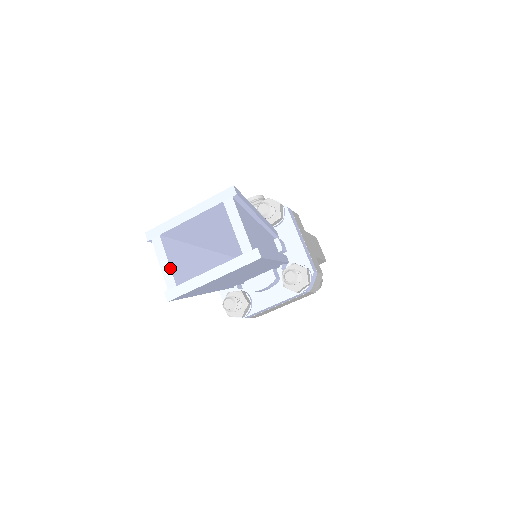
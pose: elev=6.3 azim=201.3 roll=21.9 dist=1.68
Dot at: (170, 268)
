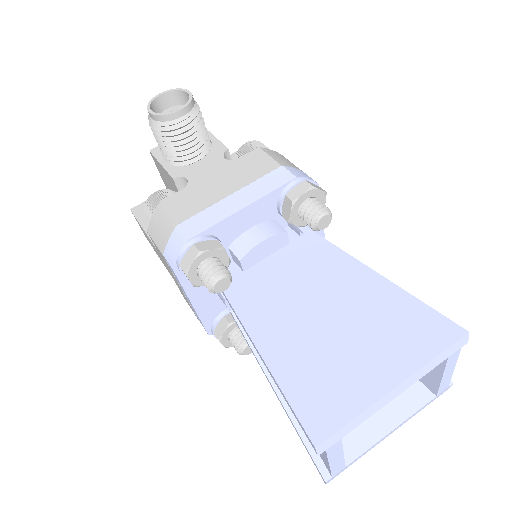
Dot at: (344, 459)
